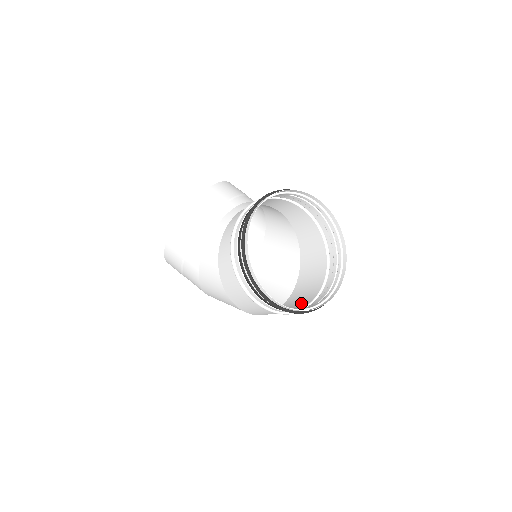
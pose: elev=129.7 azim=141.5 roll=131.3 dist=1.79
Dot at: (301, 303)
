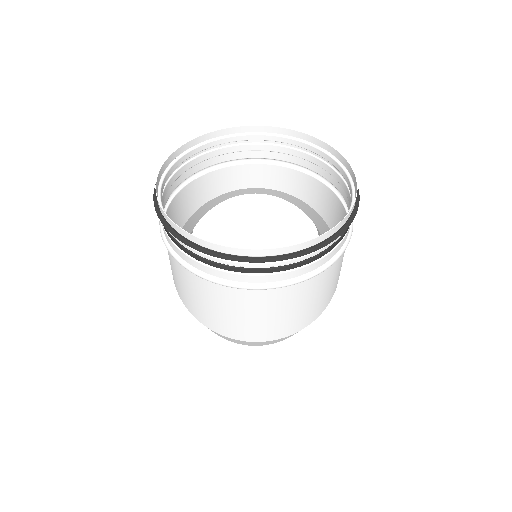
Dot at: (245, 304)
